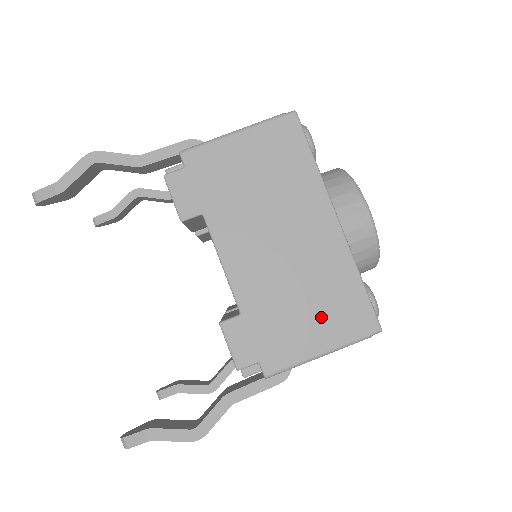
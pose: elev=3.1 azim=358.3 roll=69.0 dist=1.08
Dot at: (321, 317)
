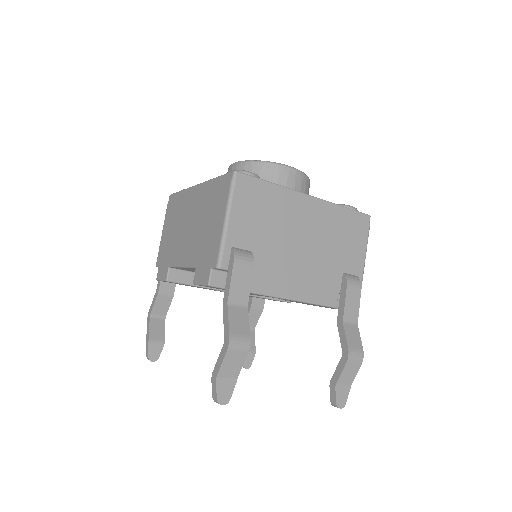
Dot at: (214, 213)
